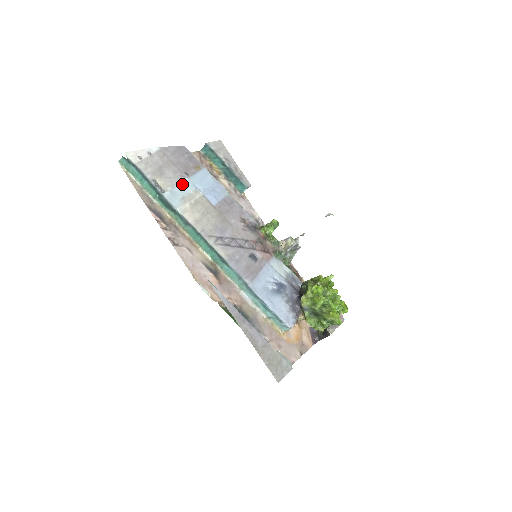
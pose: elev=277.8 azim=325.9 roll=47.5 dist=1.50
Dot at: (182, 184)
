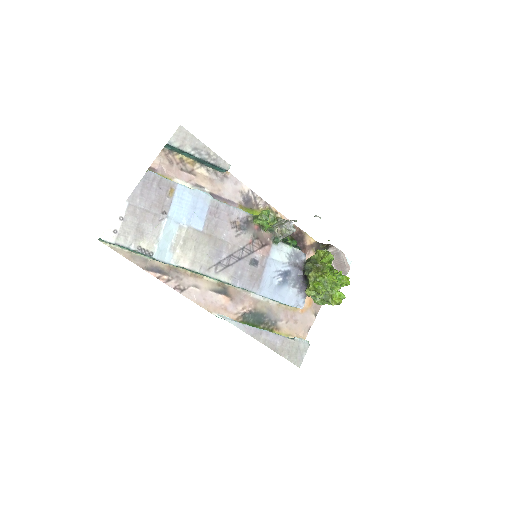
Dot at: (164, 230)
